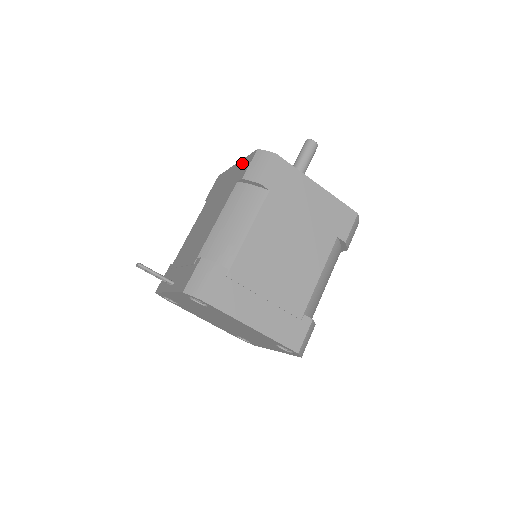
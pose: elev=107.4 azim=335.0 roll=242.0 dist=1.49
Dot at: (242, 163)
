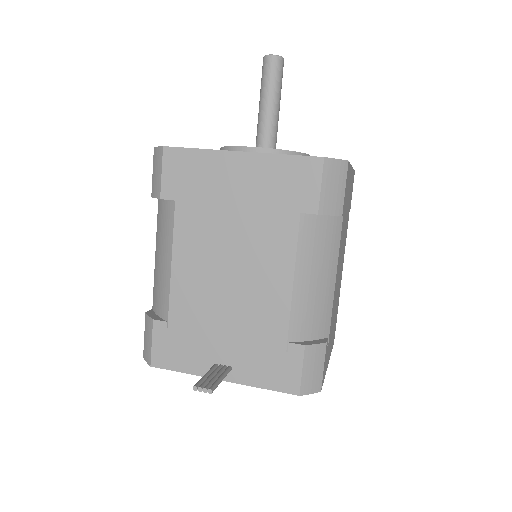
Dot at: (279, 167)
